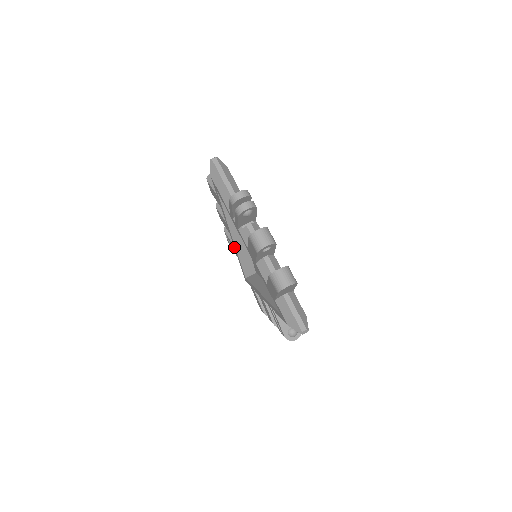
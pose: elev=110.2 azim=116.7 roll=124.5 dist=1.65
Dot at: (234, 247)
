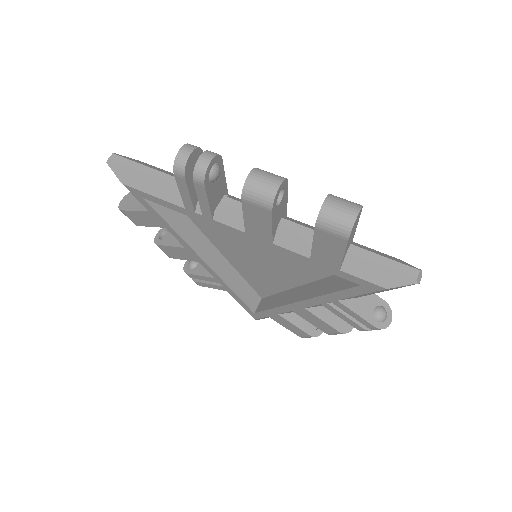
Dot at: (215, 278)
